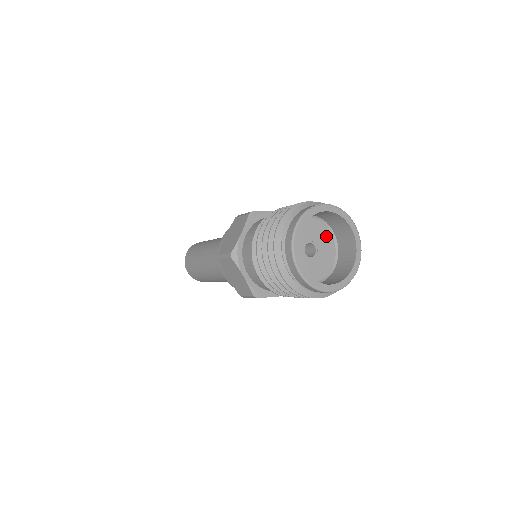
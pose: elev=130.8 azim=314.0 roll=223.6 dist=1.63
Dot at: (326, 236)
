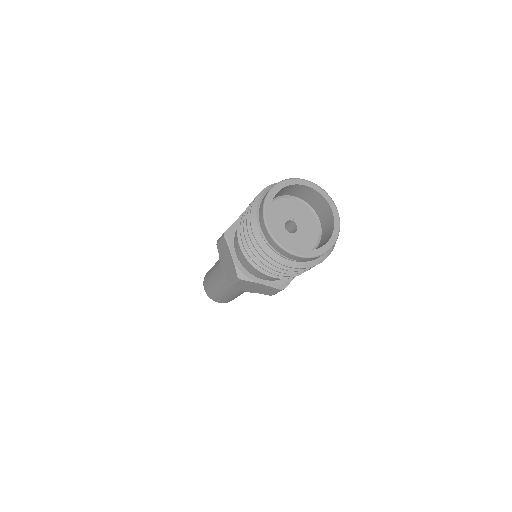
Dot at: (311, 221)
